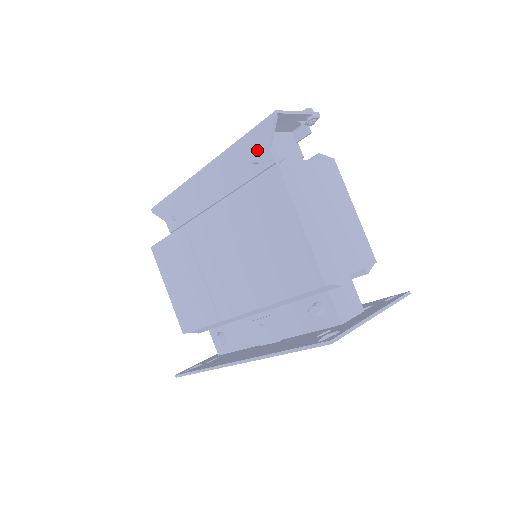
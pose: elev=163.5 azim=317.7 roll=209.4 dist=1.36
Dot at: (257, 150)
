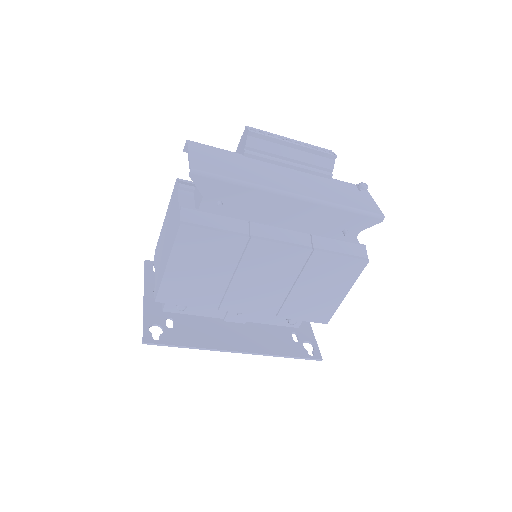
Dot at: (352, 226)
